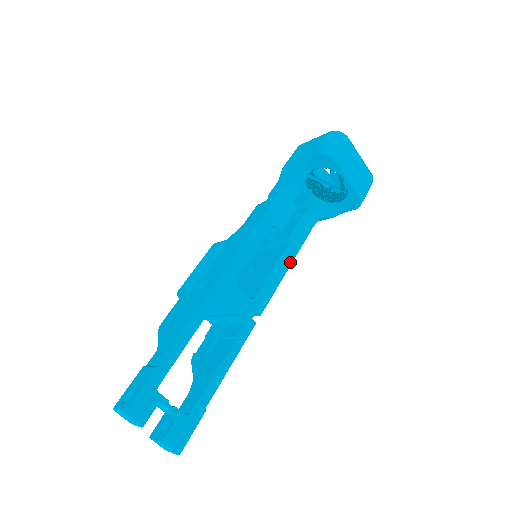
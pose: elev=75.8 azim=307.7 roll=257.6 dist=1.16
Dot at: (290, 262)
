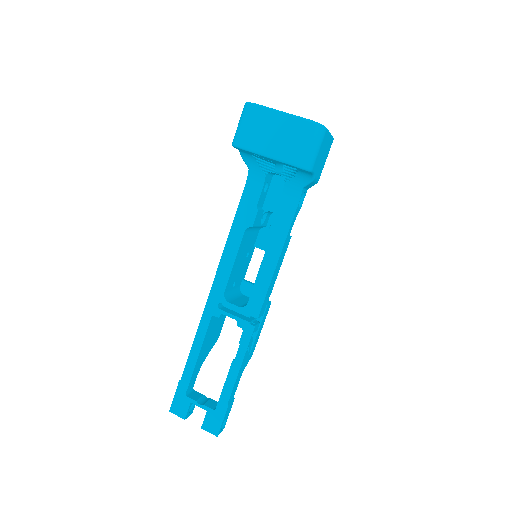
Dot at: (278, 254)
